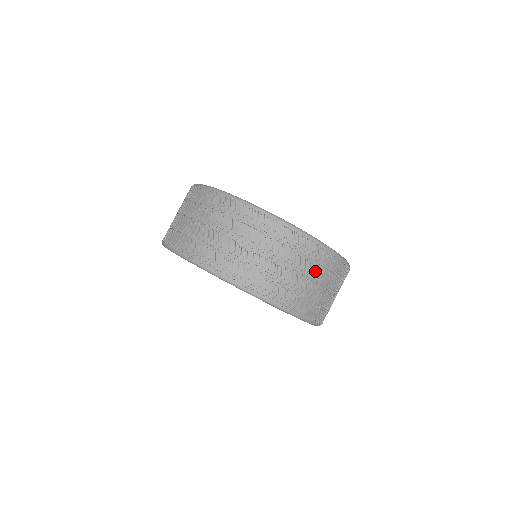
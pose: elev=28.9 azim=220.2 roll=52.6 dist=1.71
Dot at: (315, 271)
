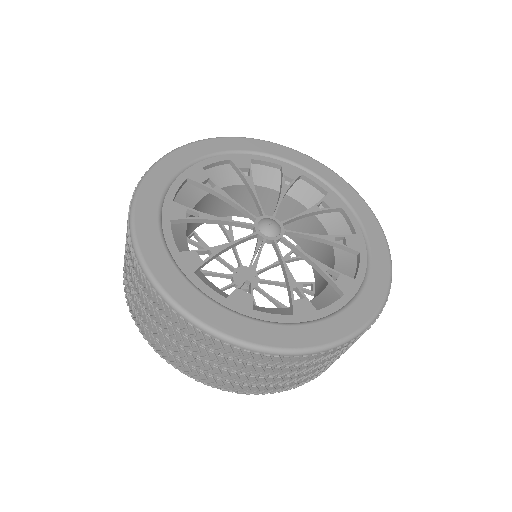
Dot at: (289, 371)
